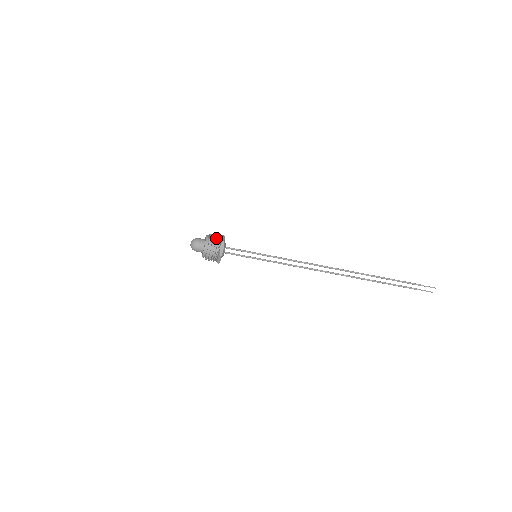
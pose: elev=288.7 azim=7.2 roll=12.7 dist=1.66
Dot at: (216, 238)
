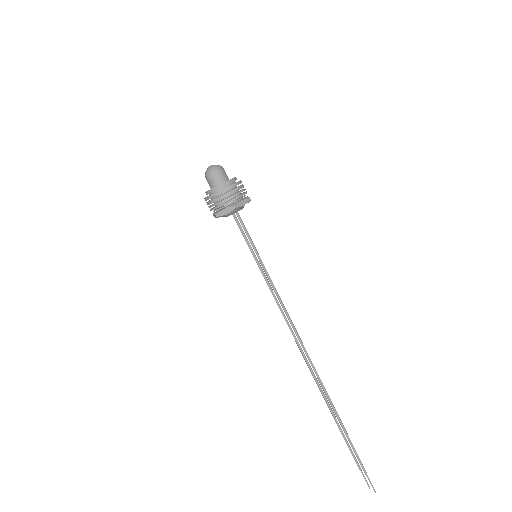
Dot at: (233, 195)
